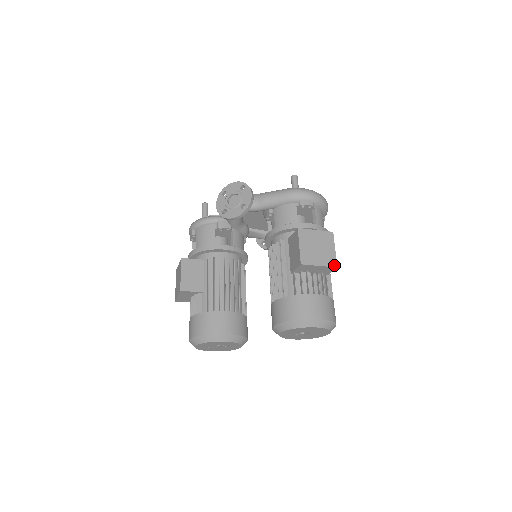
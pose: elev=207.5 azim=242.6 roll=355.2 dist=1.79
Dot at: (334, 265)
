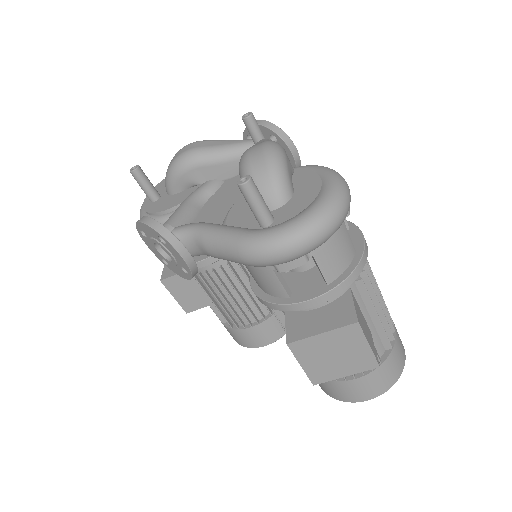
Dot at: (373, 366)
